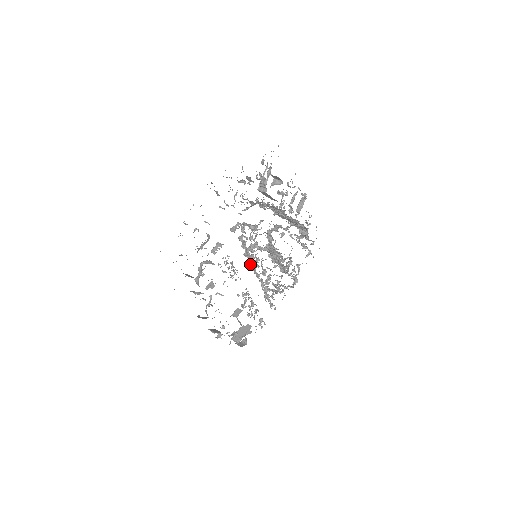
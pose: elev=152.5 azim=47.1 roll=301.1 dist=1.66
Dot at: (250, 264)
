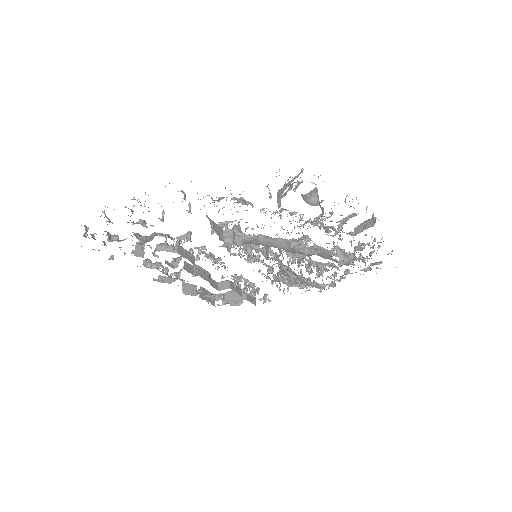
Dot at: occluded
